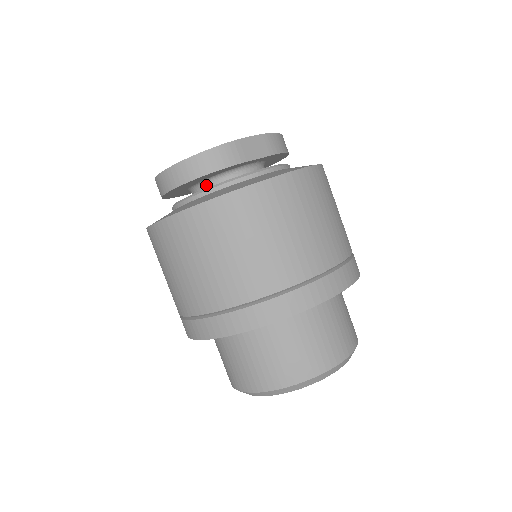
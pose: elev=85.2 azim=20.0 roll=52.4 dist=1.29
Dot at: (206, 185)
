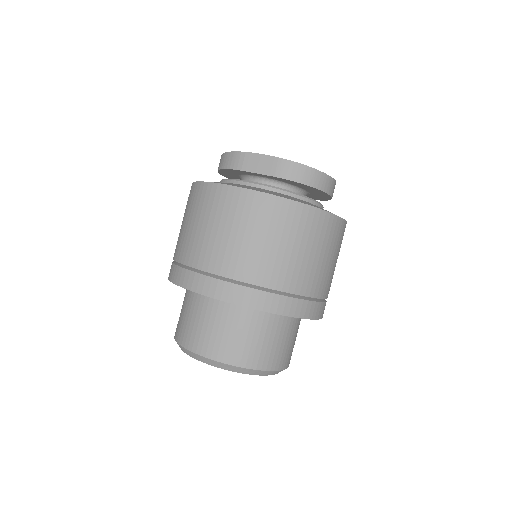
Dot at: occluded
